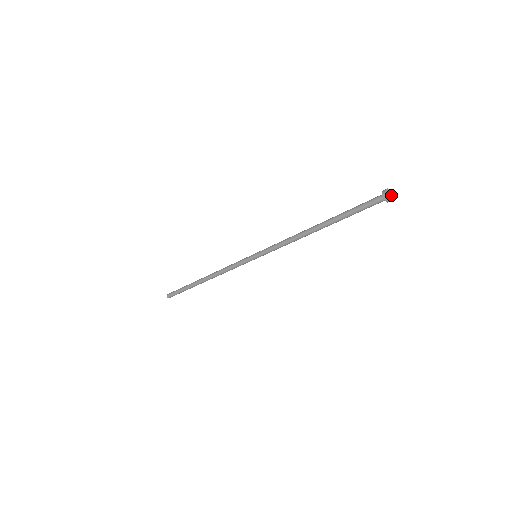
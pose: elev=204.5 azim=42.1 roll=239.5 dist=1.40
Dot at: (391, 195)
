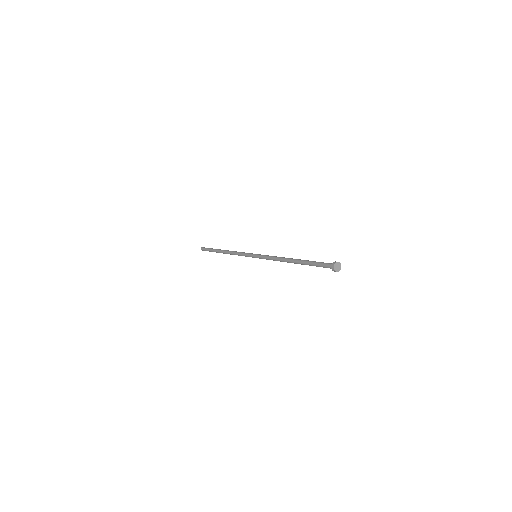
Dot at: (339, 267)
